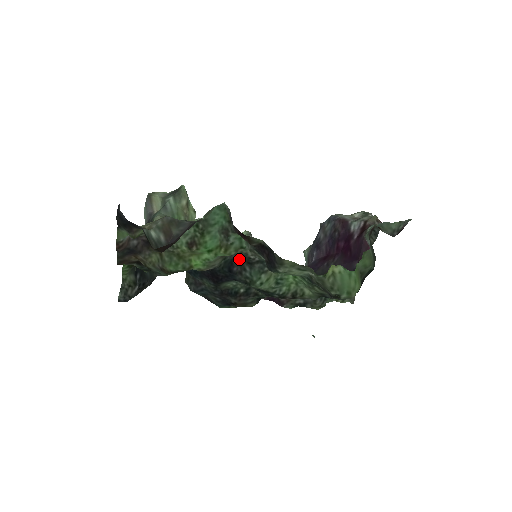
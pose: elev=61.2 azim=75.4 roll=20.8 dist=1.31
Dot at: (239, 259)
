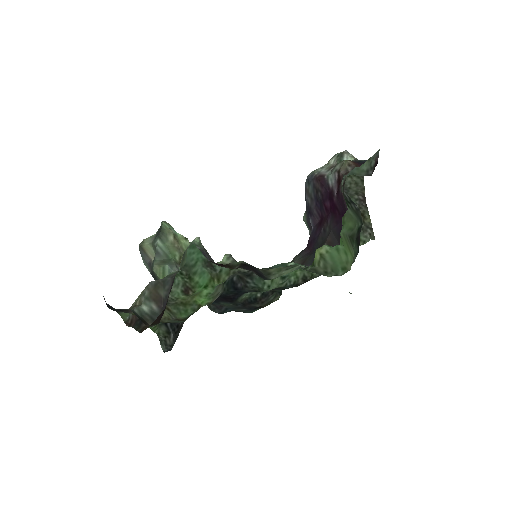
Dot at: (237, 275)
